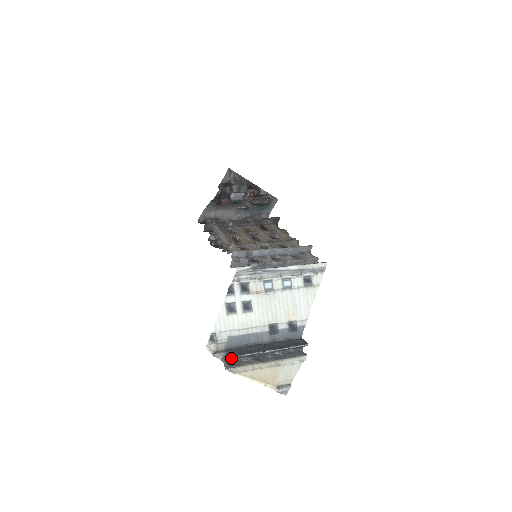
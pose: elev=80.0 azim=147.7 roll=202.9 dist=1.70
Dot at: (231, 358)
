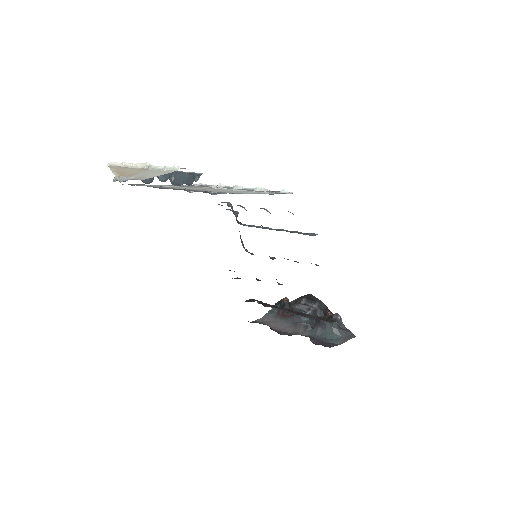
Dot at: occluded
